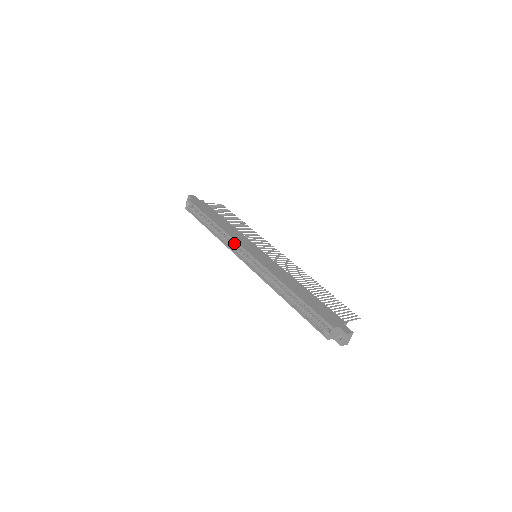
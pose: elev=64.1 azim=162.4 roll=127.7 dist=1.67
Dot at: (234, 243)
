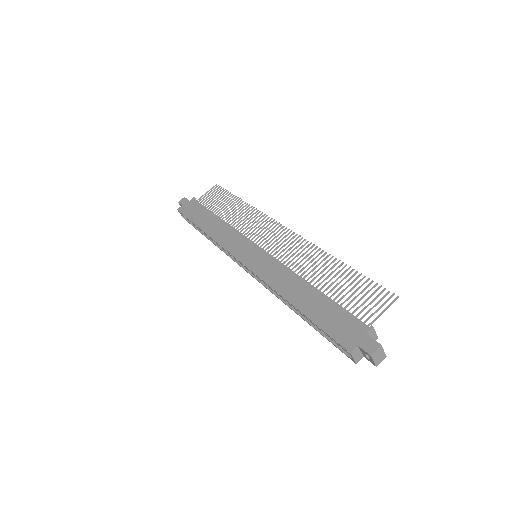
Dot at: occluded
